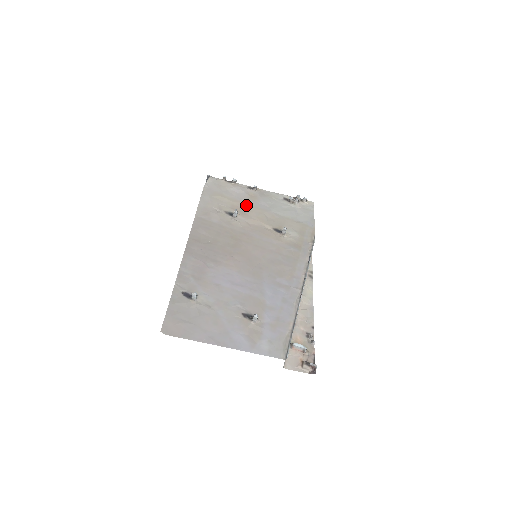
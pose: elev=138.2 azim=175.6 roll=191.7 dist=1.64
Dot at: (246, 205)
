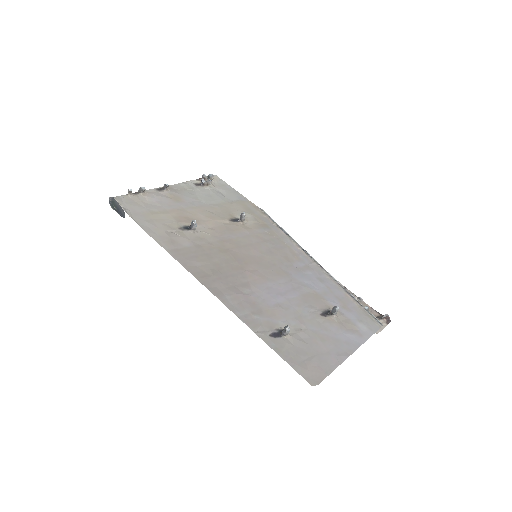
Dot at: (183, 210)
